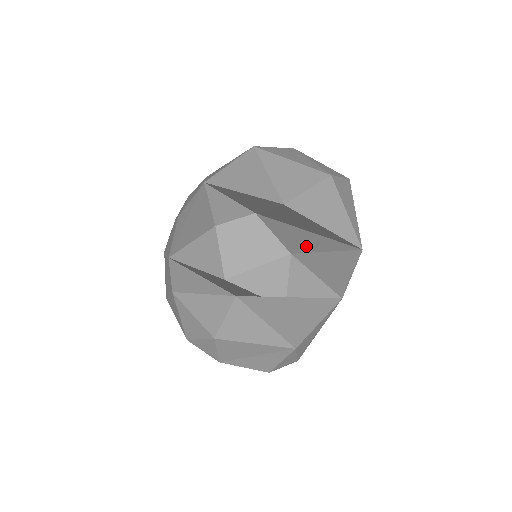
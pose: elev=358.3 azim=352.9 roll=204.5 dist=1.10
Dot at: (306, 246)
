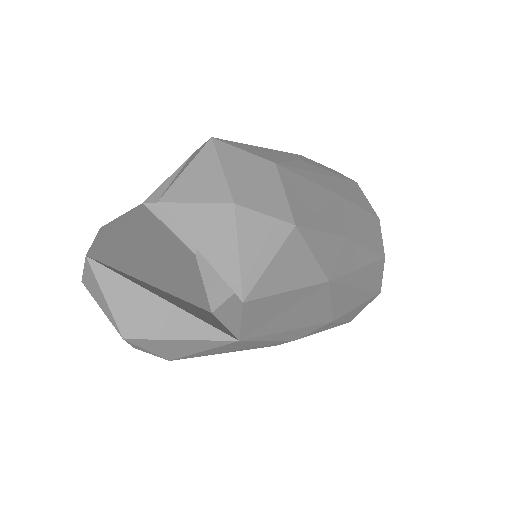
Dot at: occluded
